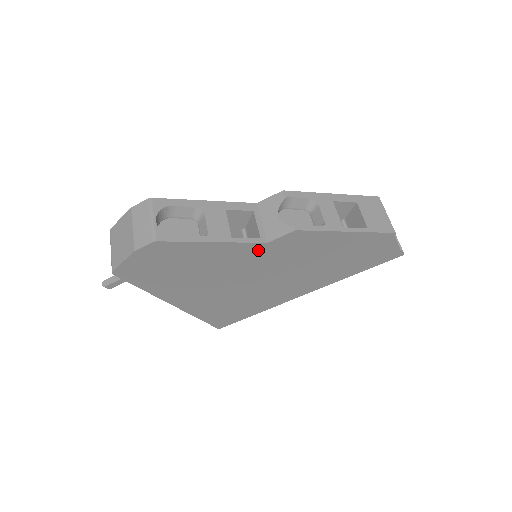
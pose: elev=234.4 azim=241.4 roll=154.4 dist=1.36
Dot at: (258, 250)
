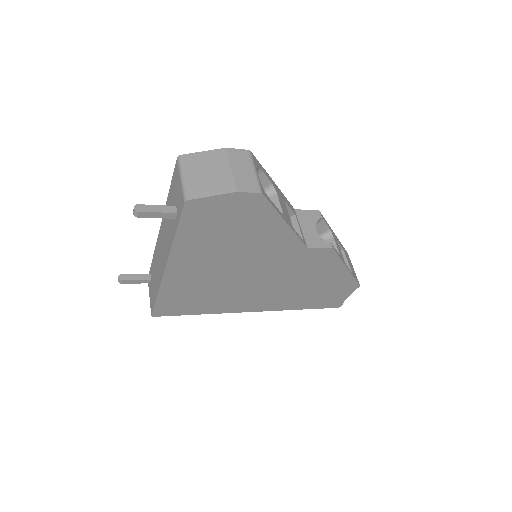
Dot at: (294, 250)
